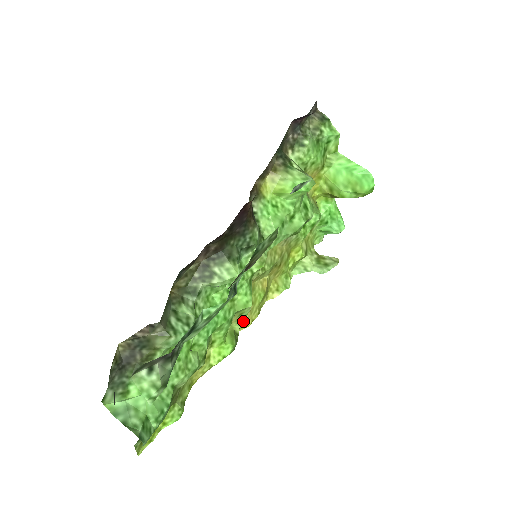
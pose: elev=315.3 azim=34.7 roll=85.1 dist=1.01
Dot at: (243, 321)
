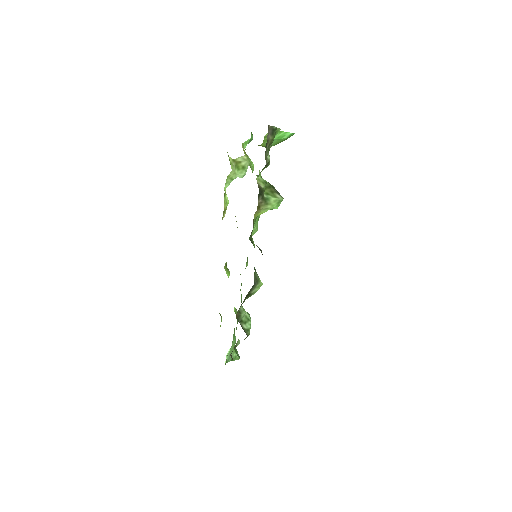
Dot at: occluded
